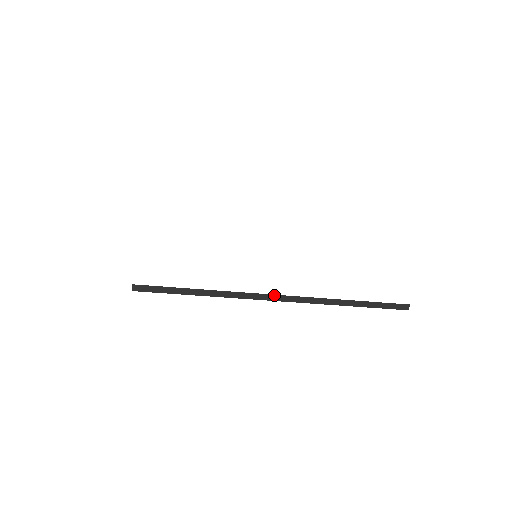
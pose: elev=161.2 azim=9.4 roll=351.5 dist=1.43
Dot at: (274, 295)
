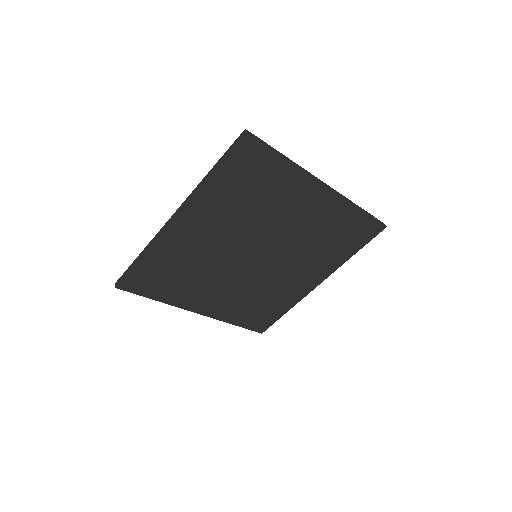
Dot at: (170, 219)
